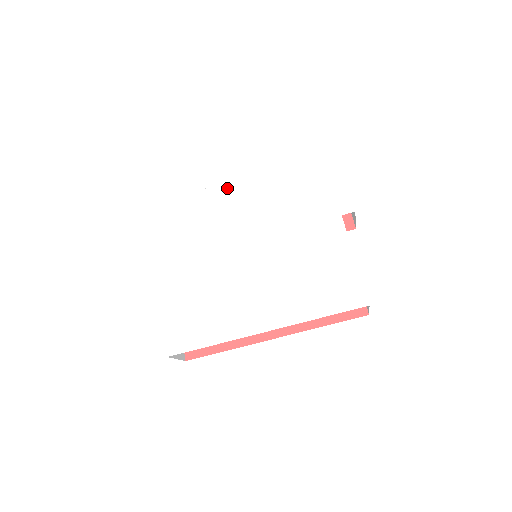
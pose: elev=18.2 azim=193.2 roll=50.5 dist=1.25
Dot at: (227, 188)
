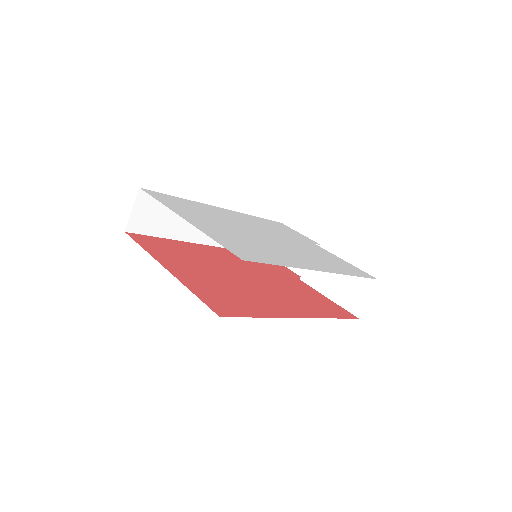
Dot at: (215, 208)
